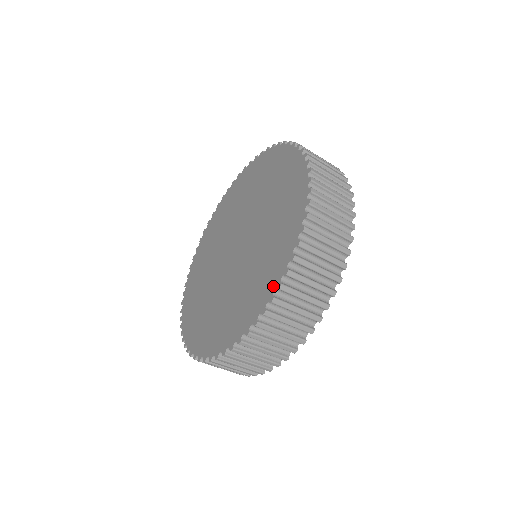
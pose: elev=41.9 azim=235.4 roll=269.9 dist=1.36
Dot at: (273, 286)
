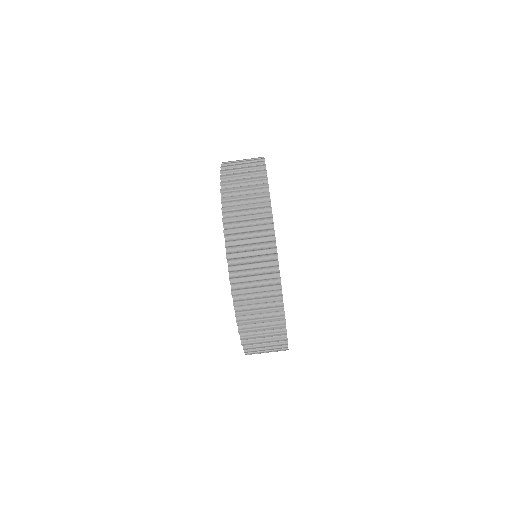
Dot at: (225, 238)
